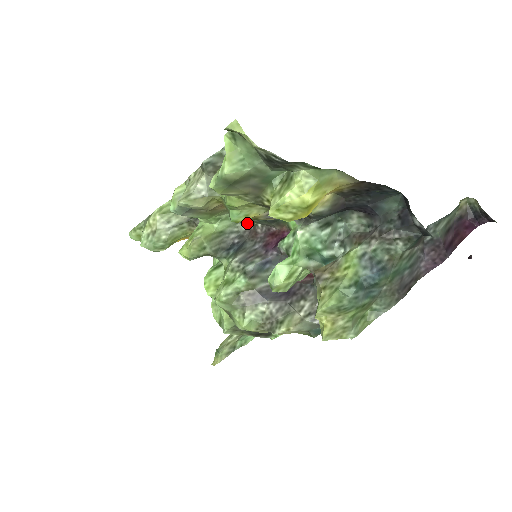
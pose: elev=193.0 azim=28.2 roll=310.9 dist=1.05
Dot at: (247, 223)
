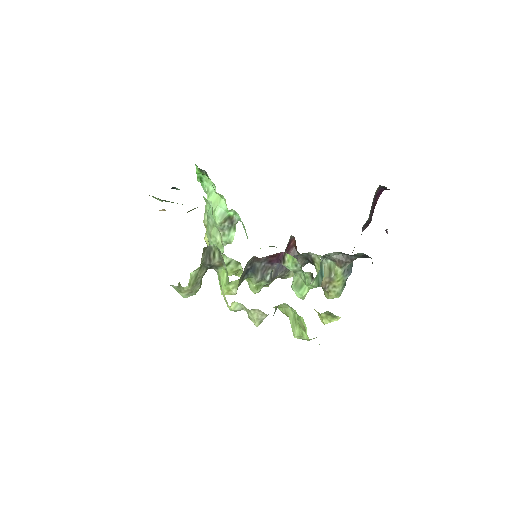
Dot at: occluded
